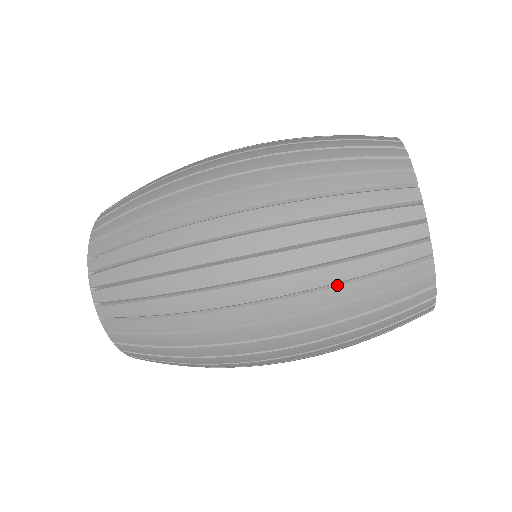
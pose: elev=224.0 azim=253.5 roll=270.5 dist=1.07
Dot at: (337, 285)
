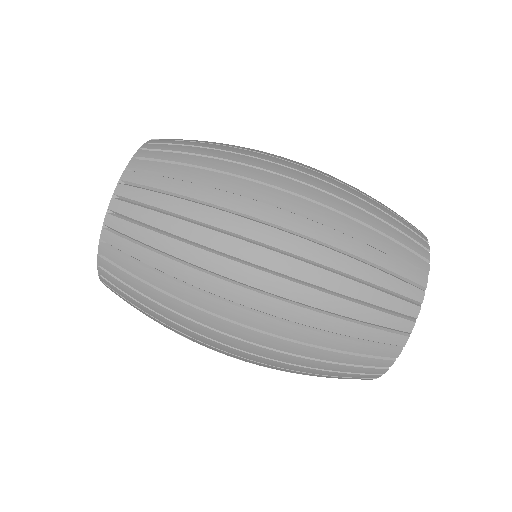
Dot at: (339, 296)
